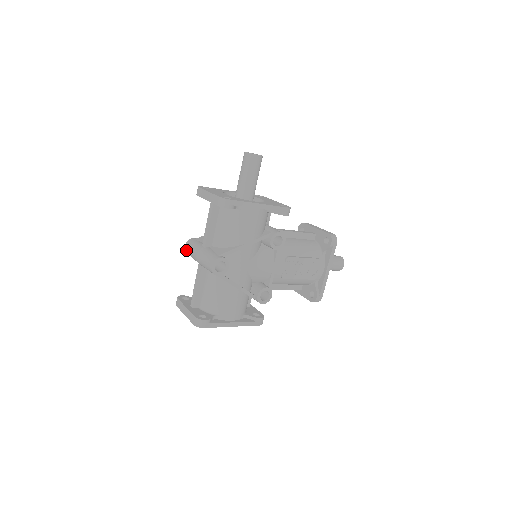
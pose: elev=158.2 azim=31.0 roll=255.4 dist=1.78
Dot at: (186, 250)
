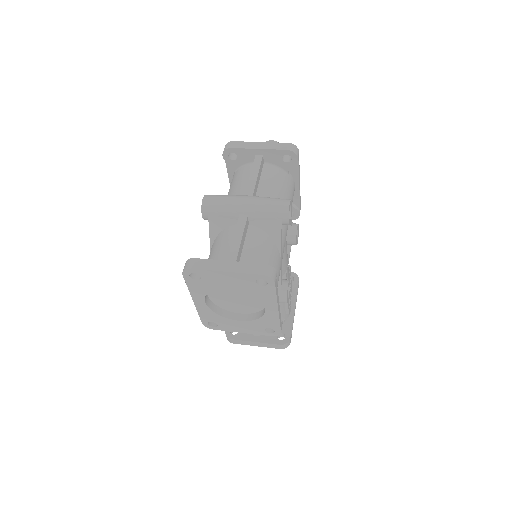
Dot at: (206, 203)
